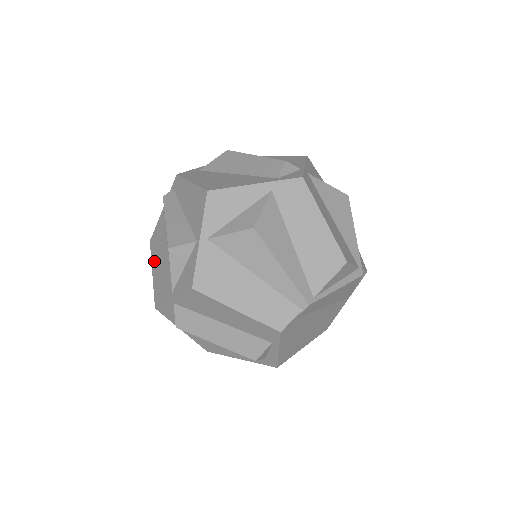
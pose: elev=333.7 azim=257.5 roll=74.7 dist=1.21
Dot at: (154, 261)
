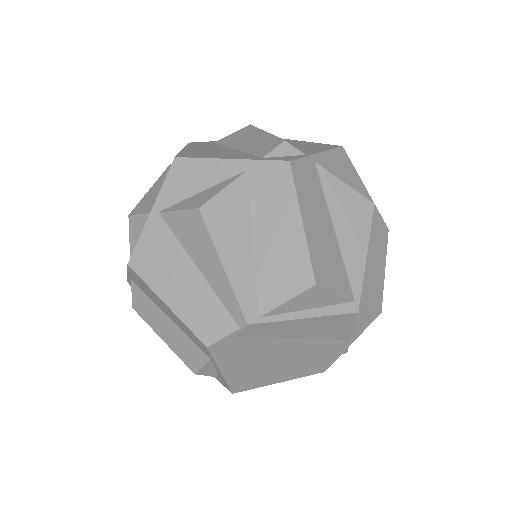
Dot at: occluded
